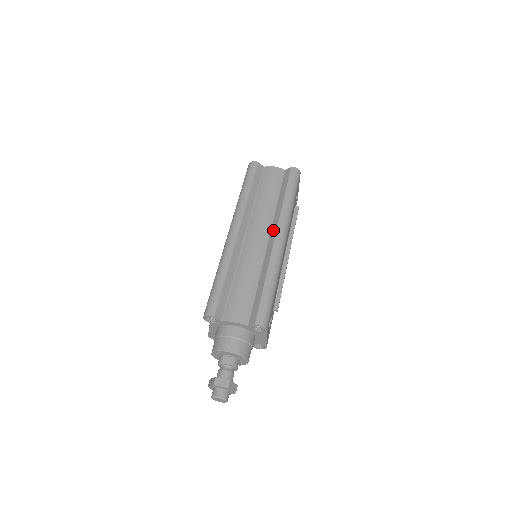
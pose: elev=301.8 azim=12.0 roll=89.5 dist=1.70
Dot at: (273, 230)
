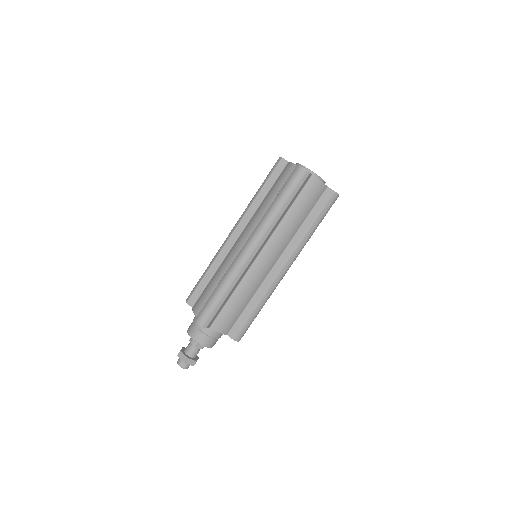
Dot at: (284, 257)
